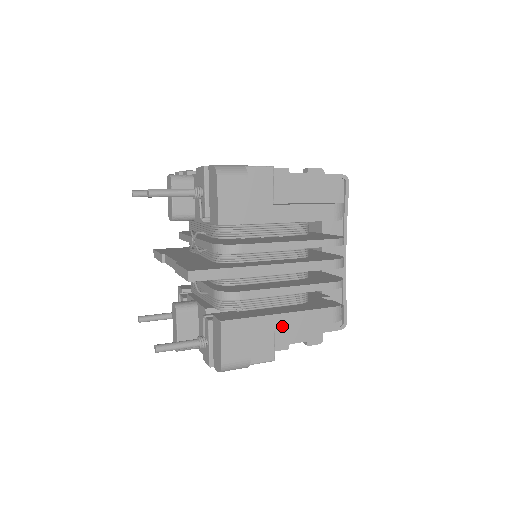
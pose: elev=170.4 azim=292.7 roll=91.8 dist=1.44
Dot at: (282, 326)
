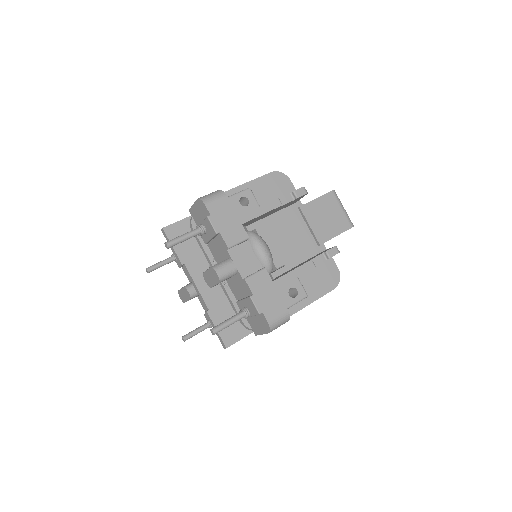
Dot at: occluded
